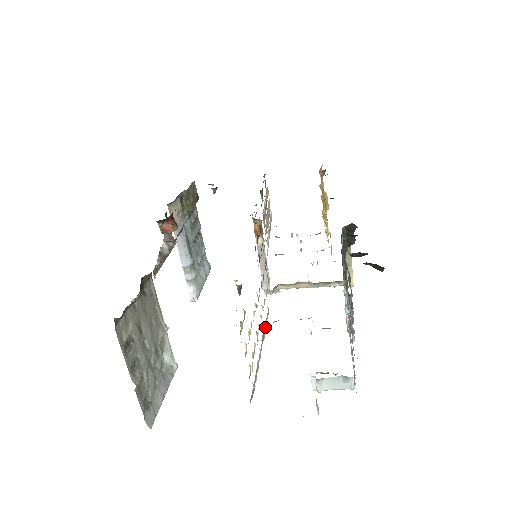
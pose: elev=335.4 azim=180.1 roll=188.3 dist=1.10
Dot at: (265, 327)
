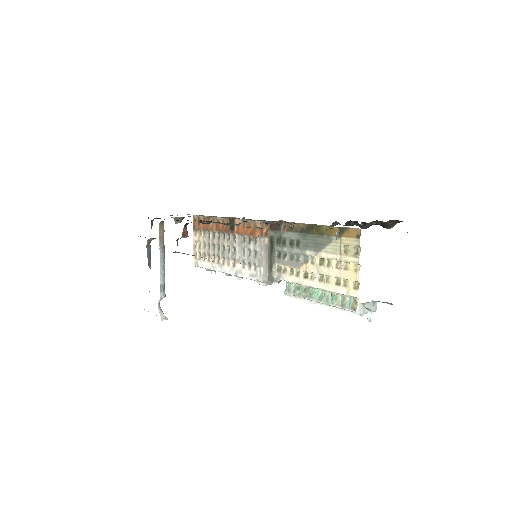
Dot at: (304, 289)
